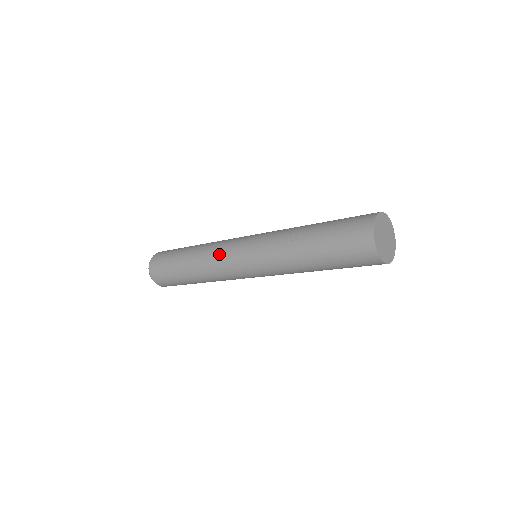
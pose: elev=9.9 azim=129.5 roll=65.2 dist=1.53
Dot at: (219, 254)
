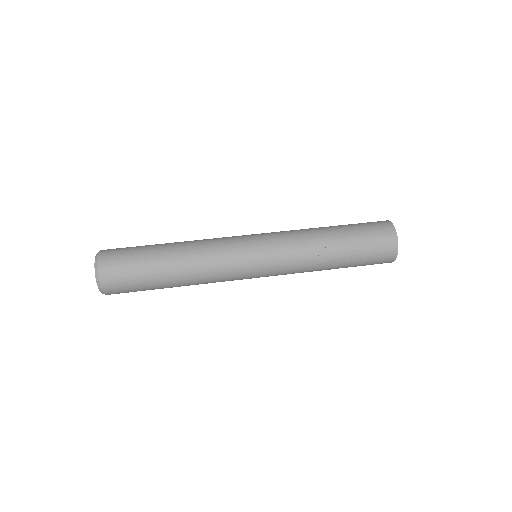
Dot at: (226, 269)
